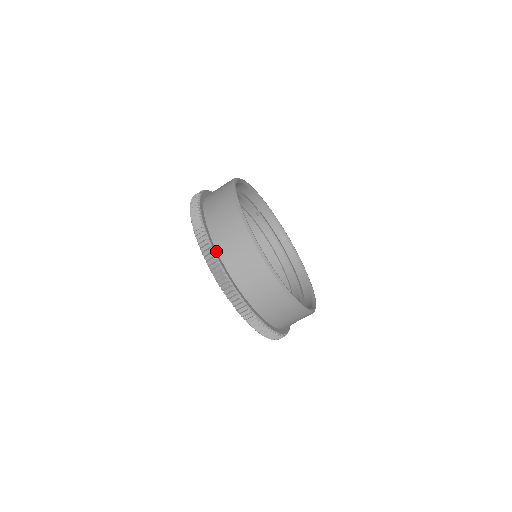
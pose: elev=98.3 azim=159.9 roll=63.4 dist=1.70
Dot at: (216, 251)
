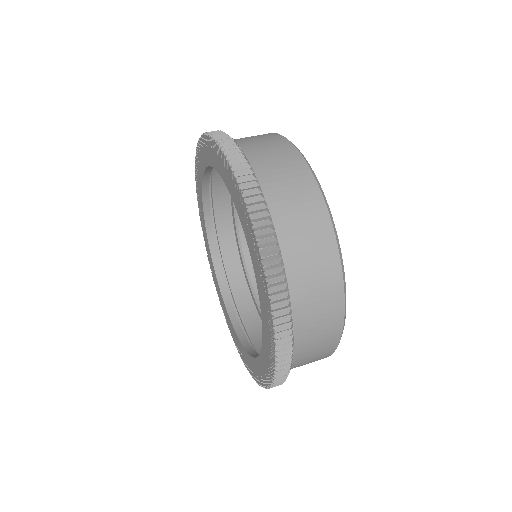
Dot at: occluded
